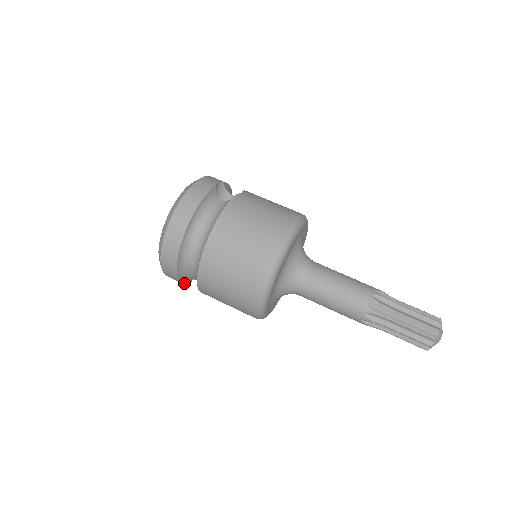
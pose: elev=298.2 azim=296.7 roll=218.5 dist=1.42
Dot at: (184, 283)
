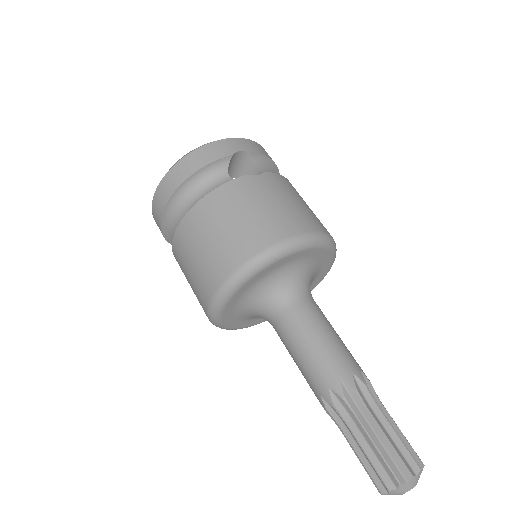
Dot at: occluded
